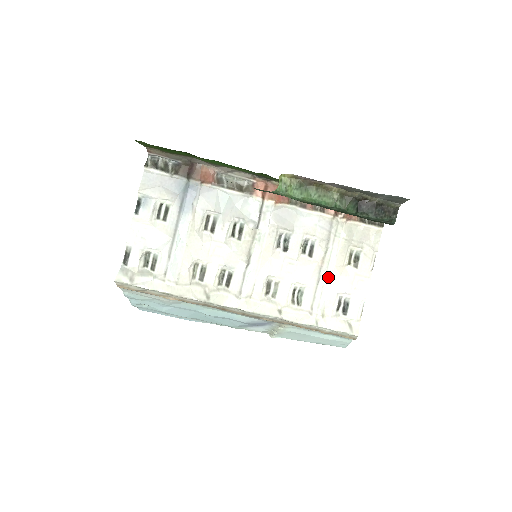
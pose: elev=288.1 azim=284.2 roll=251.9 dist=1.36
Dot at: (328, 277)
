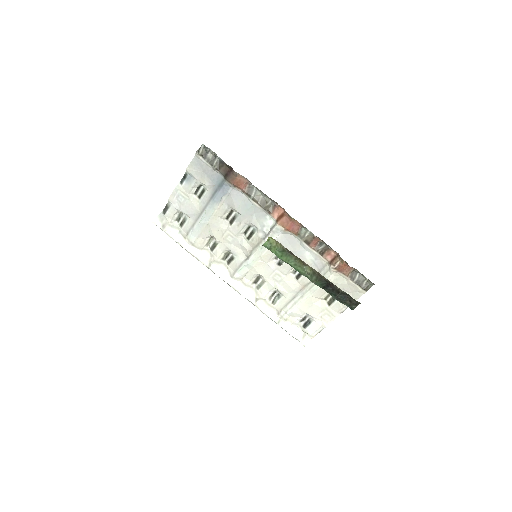
Dot at: (302, 300)
